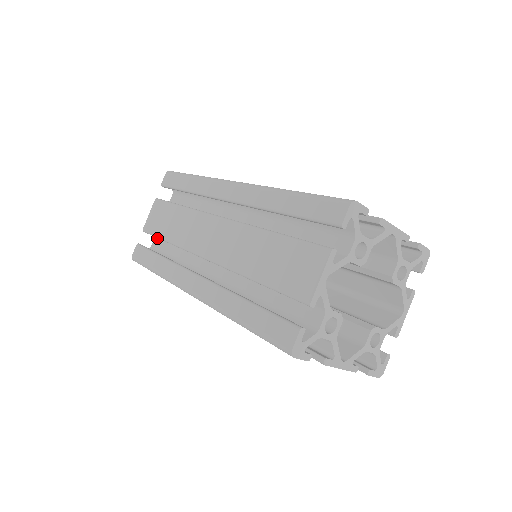
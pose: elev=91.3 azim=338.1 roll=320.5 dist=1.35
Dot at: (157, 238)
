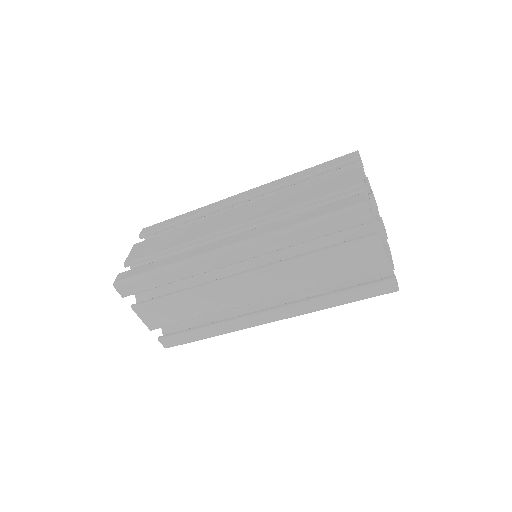
Dot at: occluded
